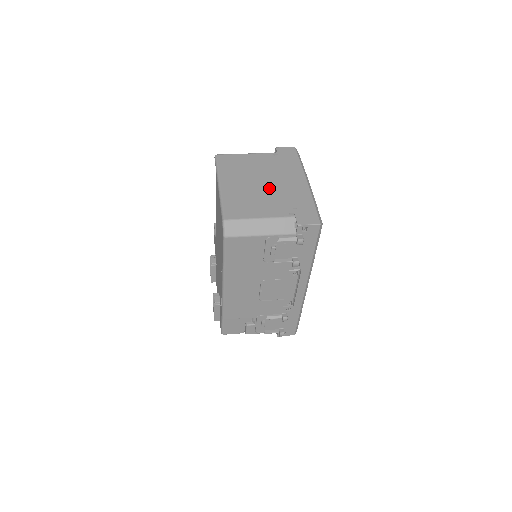
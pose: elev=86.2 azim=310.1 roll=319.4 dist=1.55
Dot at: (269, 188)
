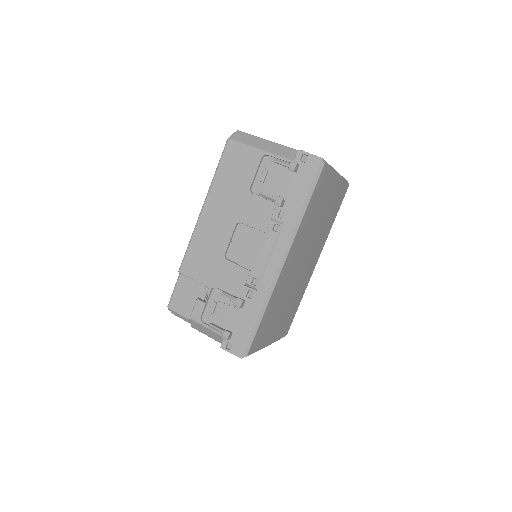
Dot at: occluded
